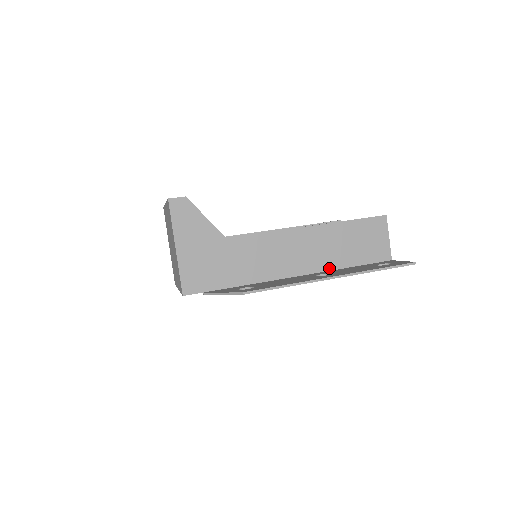
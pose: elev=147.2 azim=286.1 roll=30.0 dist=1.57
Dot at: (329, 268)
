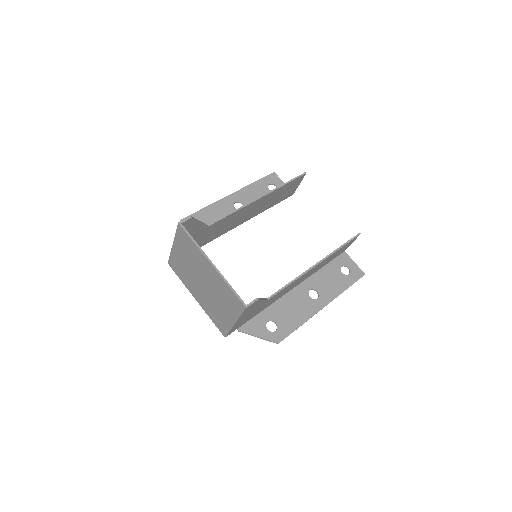
Dot at: (312, 274)
